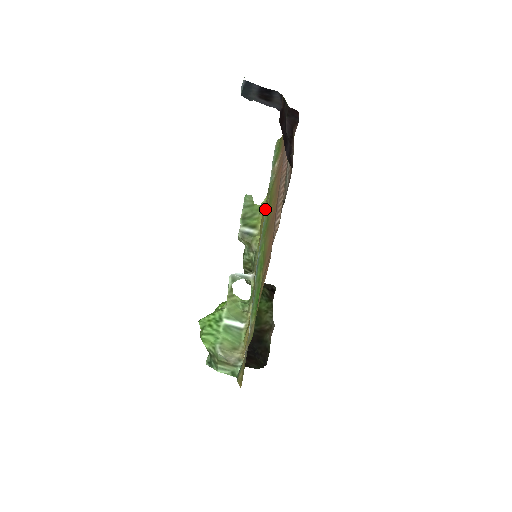
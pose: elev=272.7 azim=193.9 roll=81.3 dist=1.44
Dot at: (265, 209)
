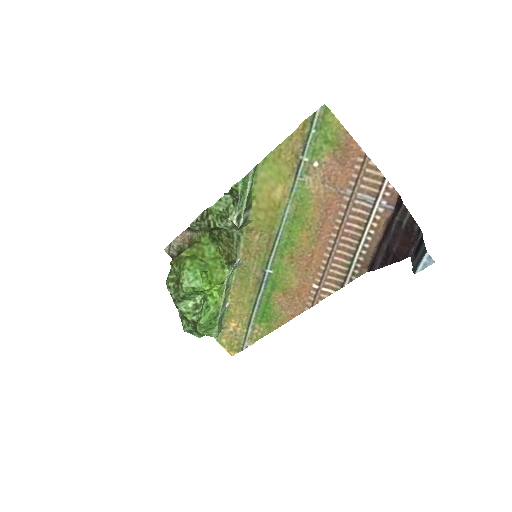
Dot at: (282, 213)
